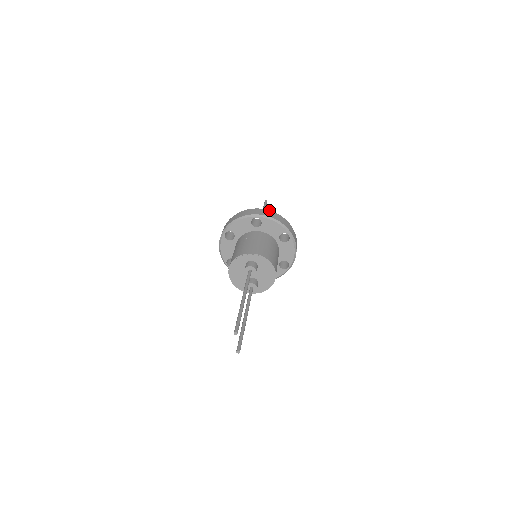
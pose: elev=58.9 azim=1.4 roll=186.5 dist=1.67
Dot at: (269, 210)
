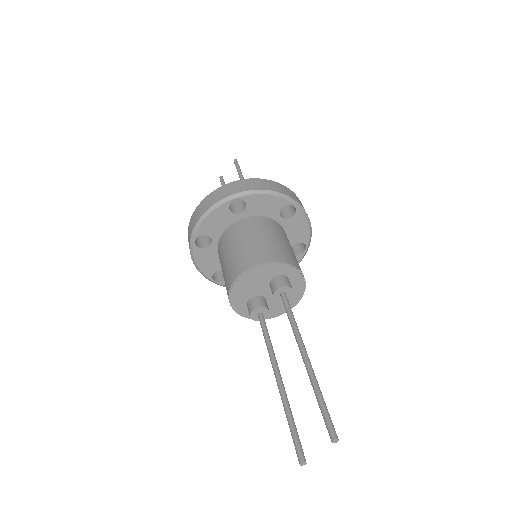
Dot at: occluded
